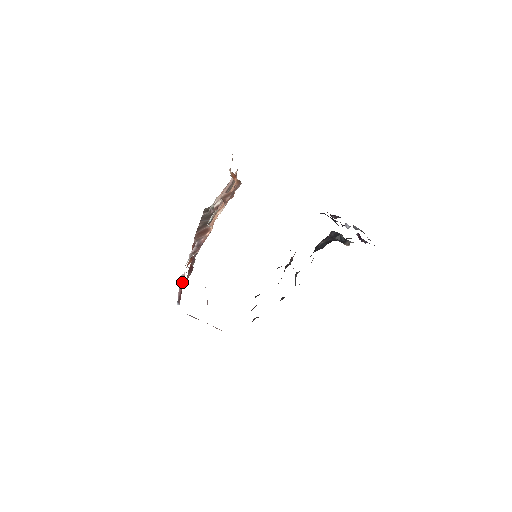
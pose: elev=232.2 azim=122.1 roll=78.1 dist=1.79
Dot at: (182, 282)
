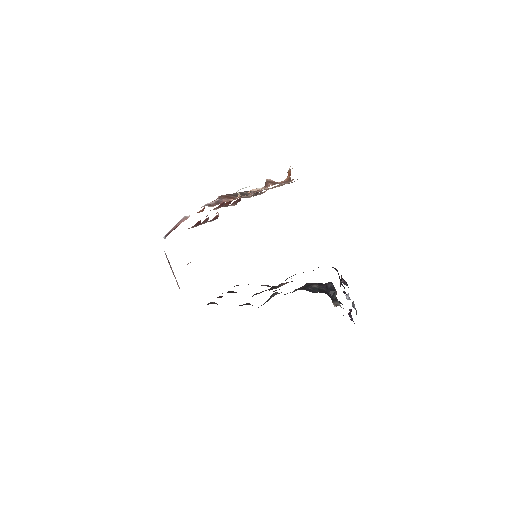
Dot at: occluded
